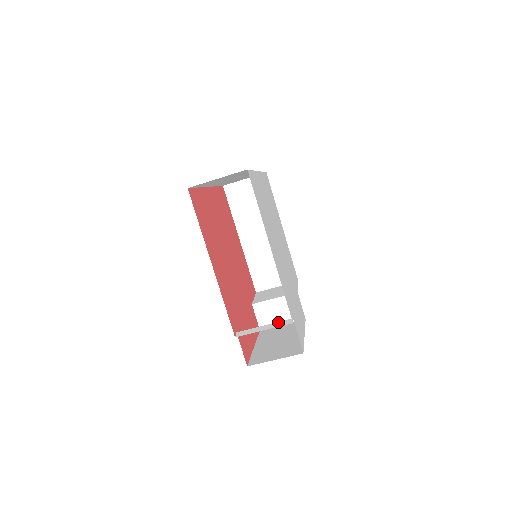
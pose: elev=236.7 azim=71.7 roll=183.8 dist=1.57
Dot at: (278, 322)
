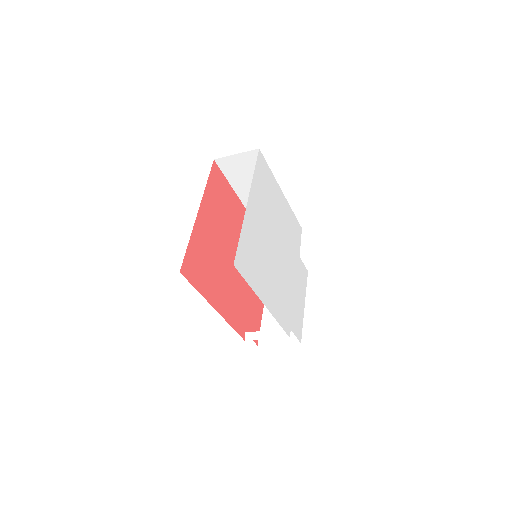
Dot at: (278, 331)
